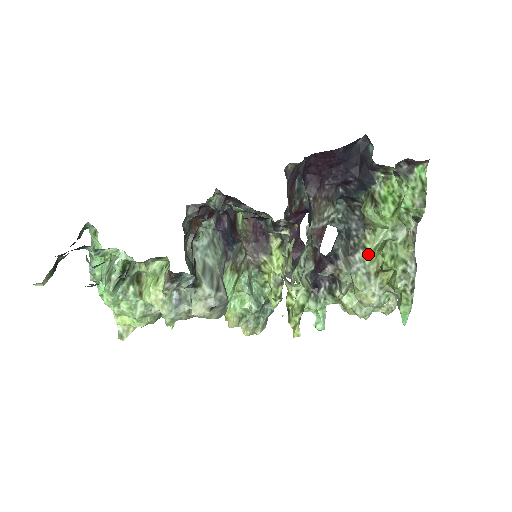
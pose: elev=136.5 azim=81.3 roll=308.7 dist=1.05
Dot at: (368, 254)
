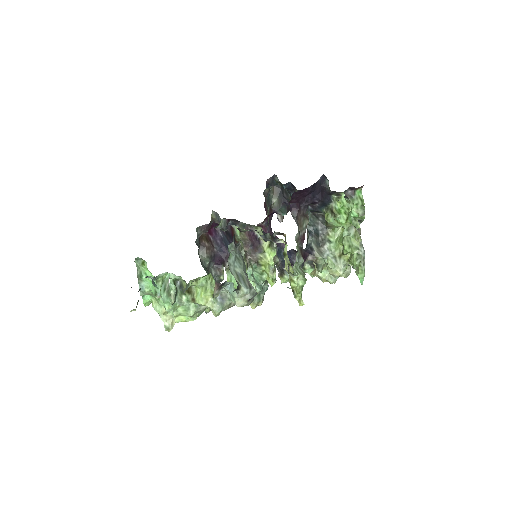
Dot at: (332, 245)
